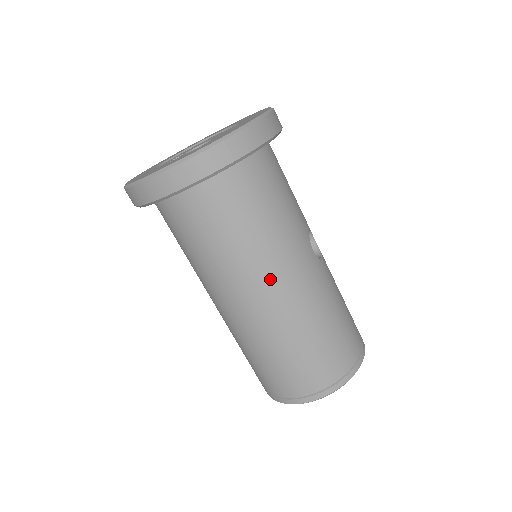
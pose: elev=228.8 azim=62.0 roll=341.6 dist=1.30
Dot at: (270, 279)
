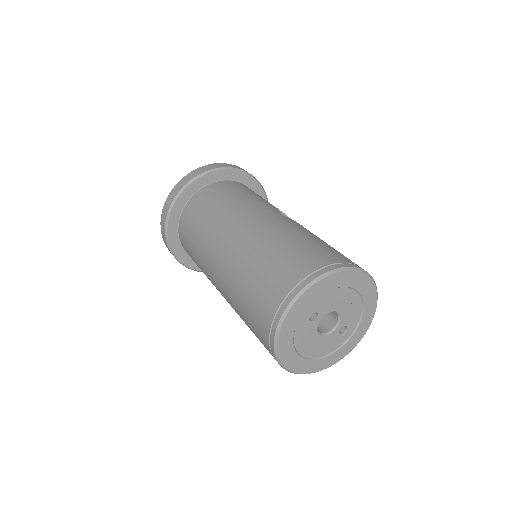
Dot at: (234, 224)
